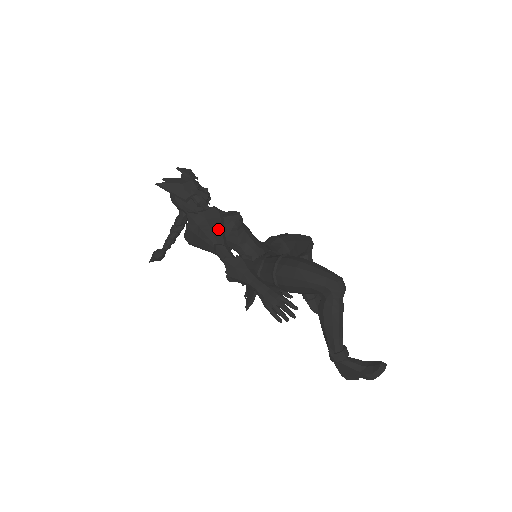
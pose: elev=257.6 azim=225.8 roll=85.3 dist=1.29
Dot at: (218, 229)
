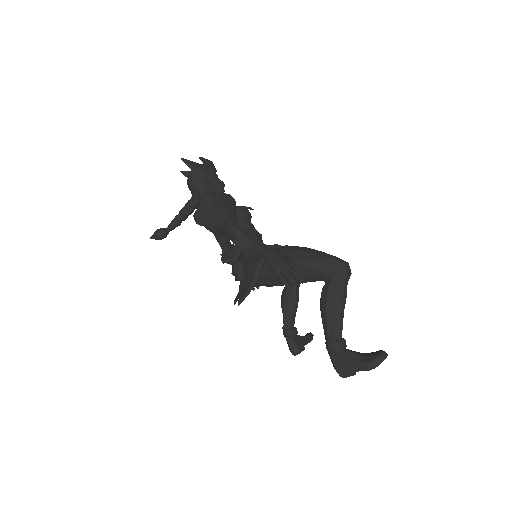
Dot at: (231, 209)
